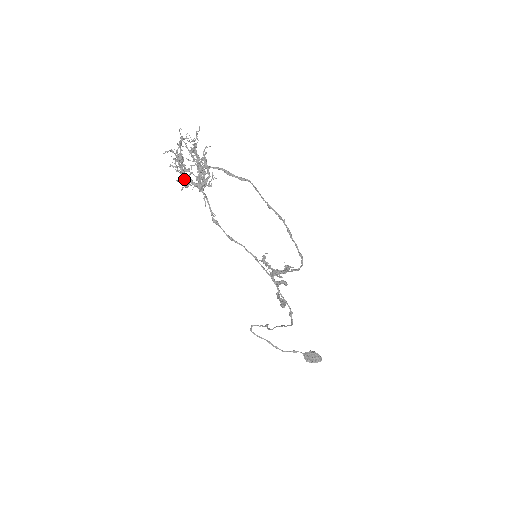
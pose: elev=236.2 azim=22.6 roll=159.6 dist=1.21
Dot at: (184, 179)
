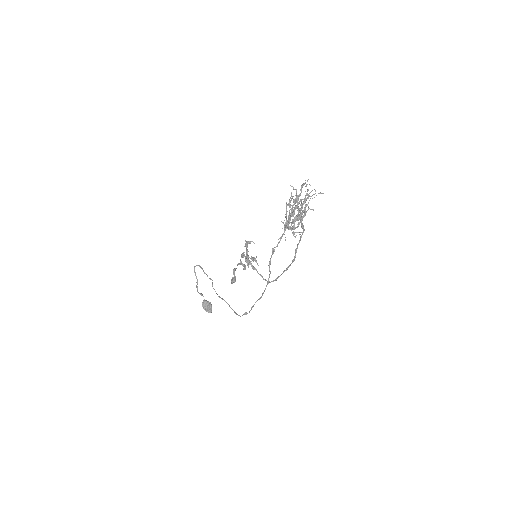
Dot at: occluded
